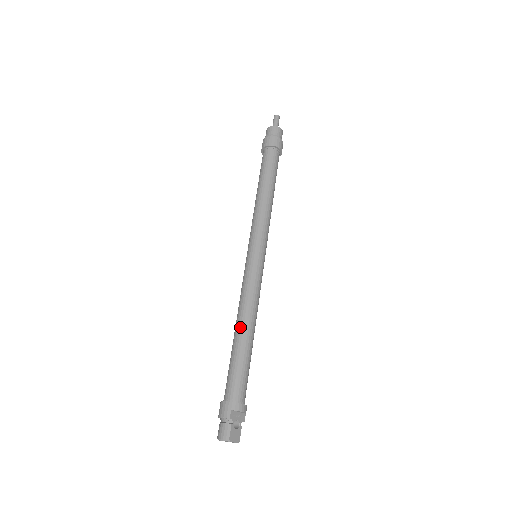
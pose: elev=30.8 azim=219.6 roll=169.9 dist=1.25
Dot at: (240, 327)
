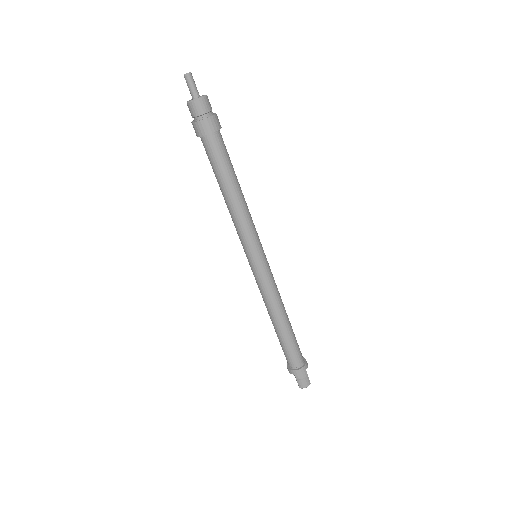
Dot at: (283, 320)
